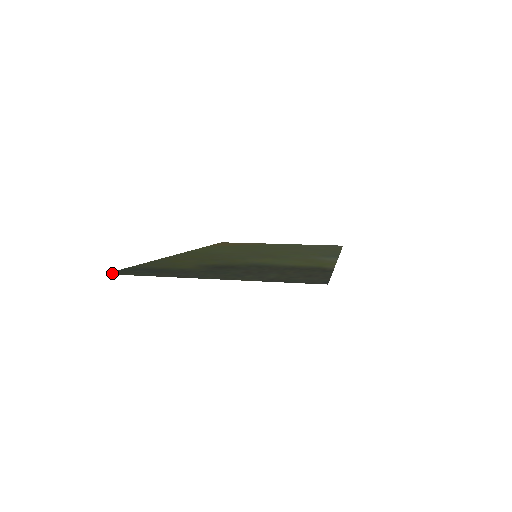
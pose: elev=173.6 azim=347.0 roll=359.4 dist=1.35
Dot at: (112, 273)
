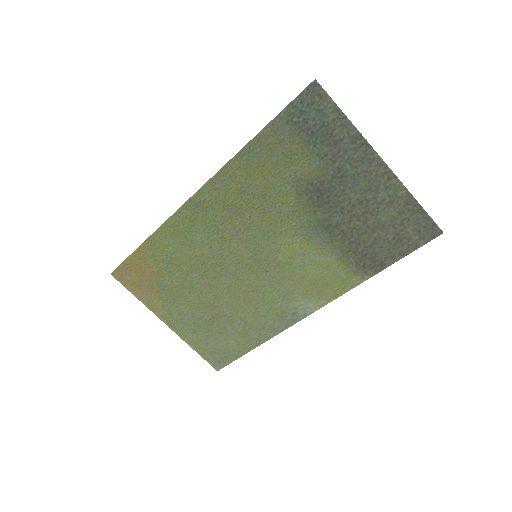
Dot at: (315, 87)
